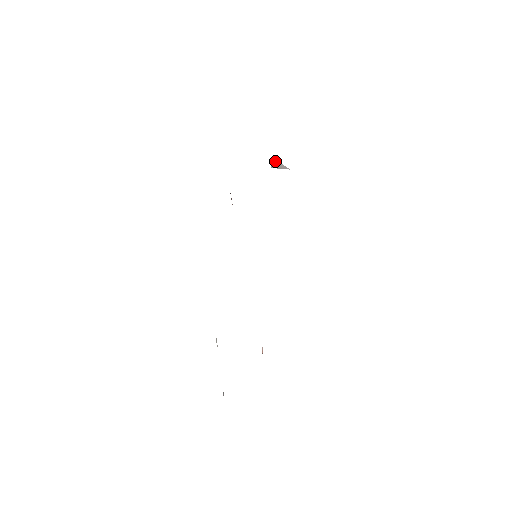
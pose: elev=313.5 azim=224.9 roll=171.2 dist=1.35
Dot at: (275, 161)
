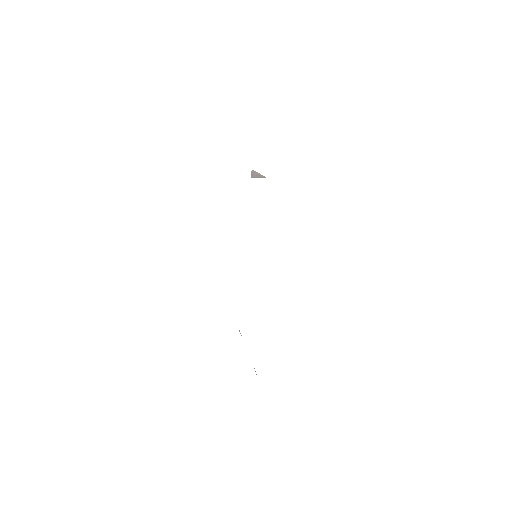
Dot at: (253, 171)
